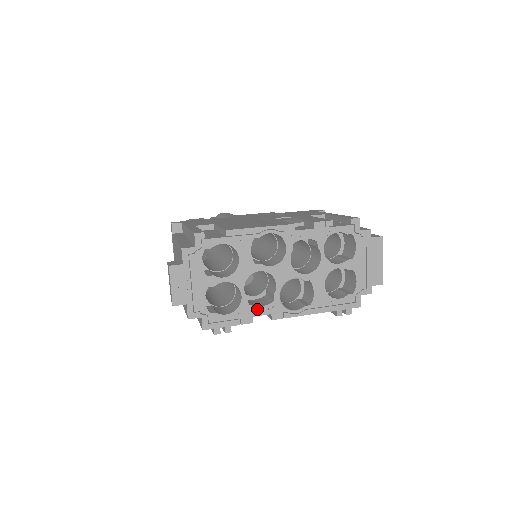
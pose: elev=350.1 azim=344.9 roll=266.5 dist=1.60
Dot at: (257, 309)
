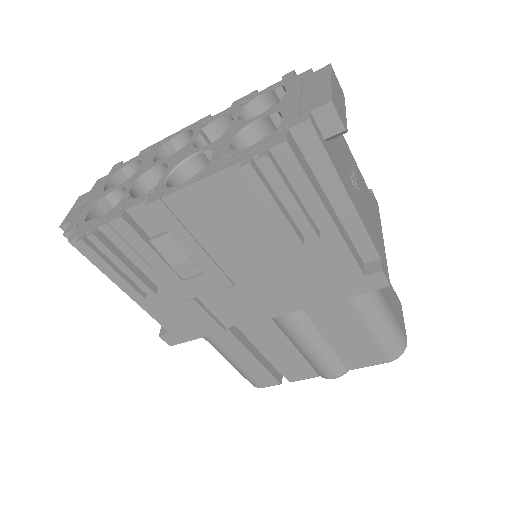
Dot at: (134, 201)
